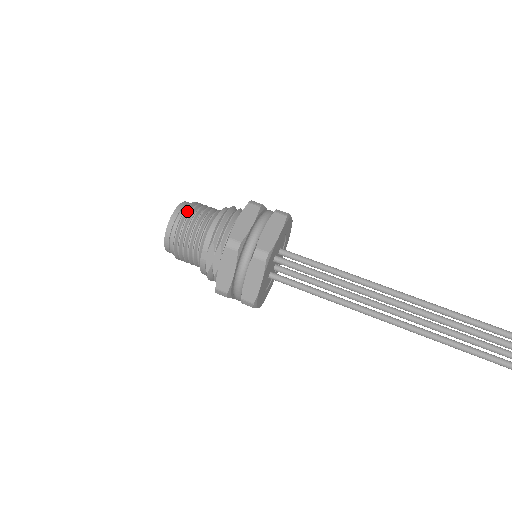
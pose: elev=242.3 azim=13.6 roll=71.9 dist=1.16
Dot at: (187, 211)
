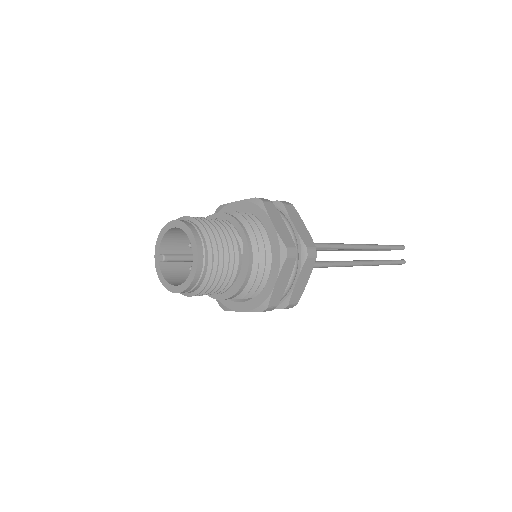
Dot at: (211, 272)
